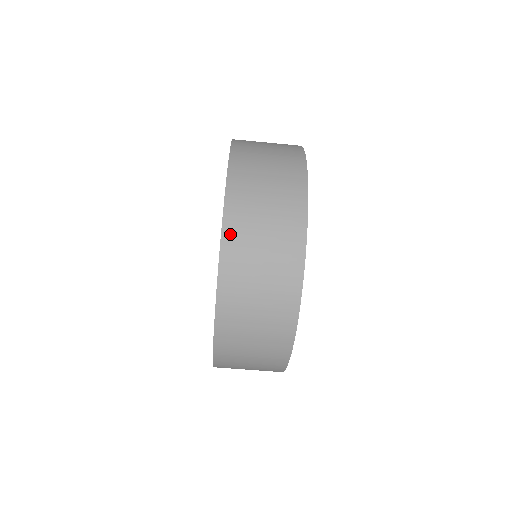
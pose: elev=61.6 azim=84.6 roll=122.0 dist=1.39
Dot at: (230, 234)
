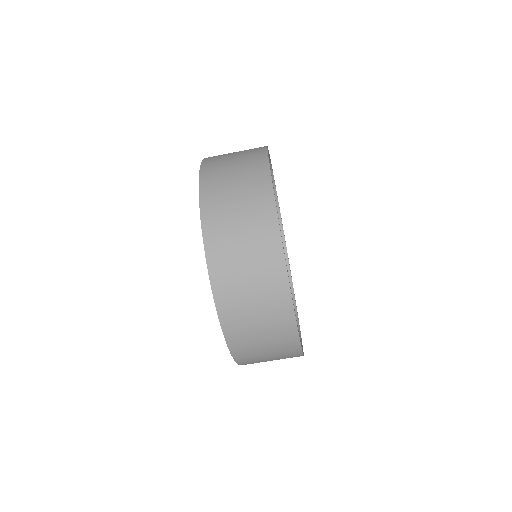
Dot at: (206, 178)
